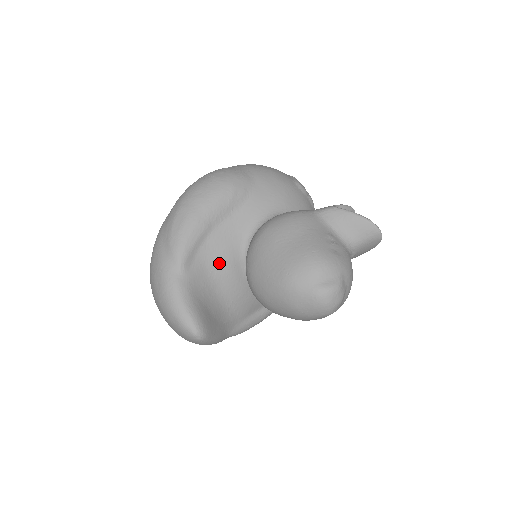
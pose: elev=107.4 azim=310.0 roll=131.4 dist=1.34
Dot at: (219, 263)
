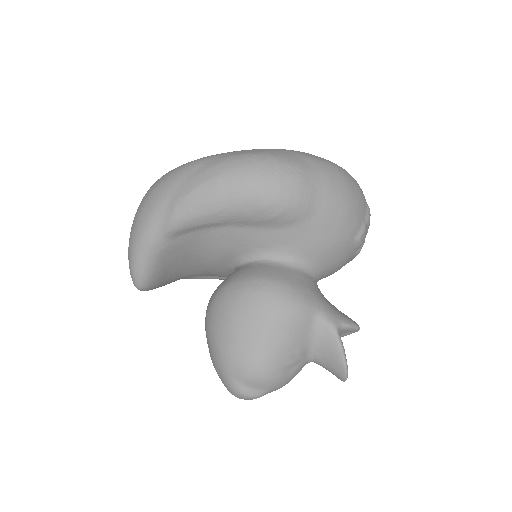
Dot at: (210, 249)
